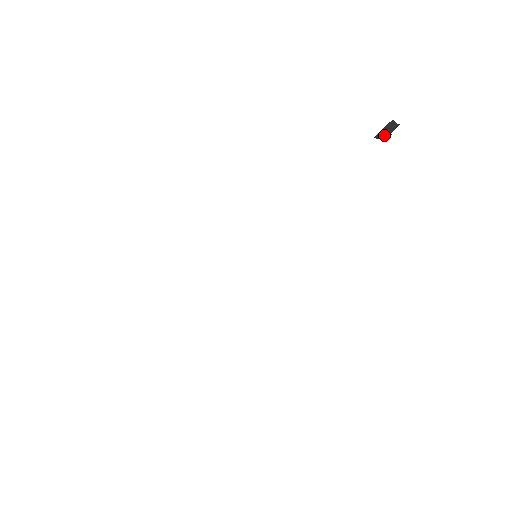
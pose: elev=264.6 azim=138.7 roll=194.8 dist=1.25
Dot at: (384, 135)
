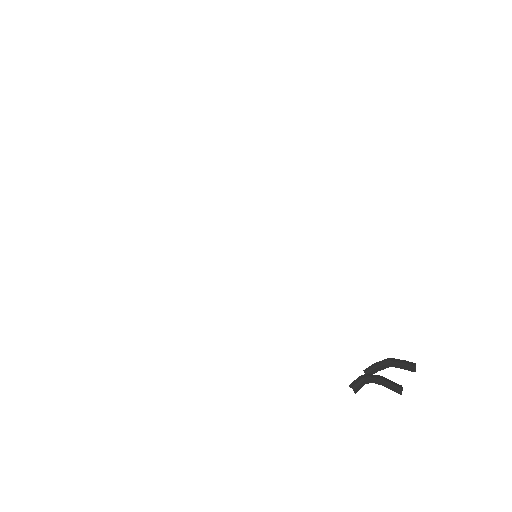
Dot at: (374, 376)
